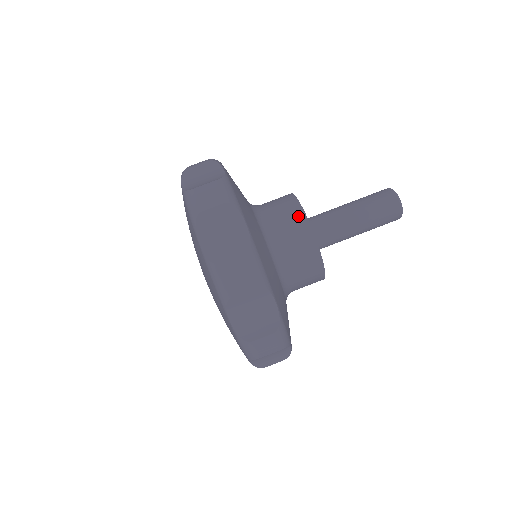
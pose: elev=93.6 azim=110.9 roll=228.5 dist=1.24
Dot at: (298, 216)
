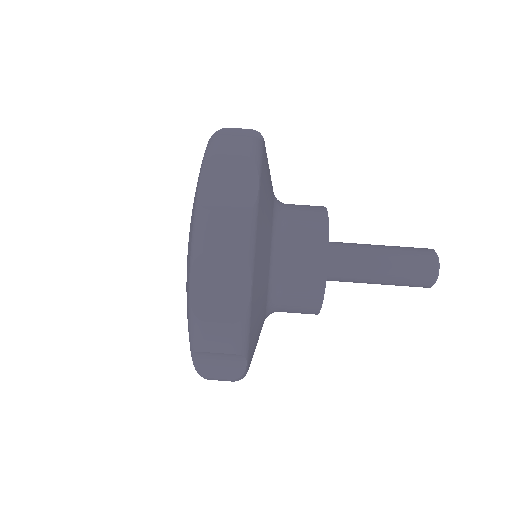
Dot at: (320, 223)
